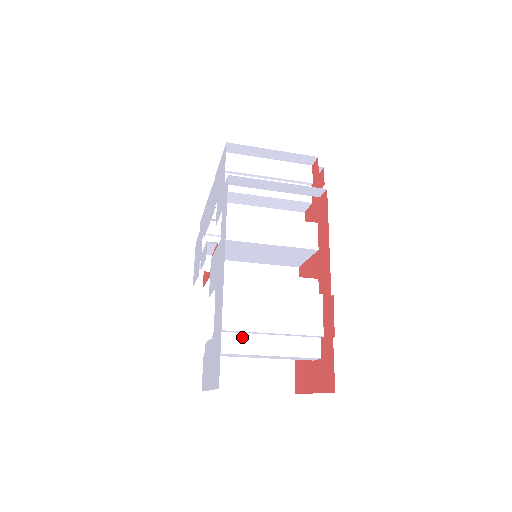
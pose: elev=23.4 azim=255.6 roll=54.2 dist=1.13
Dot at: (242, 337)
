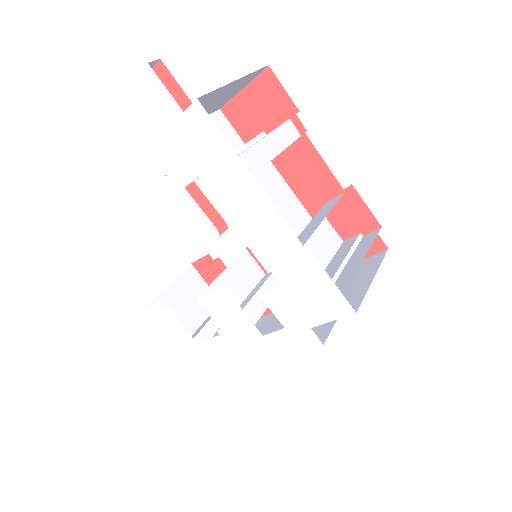
Dot at: occluded
